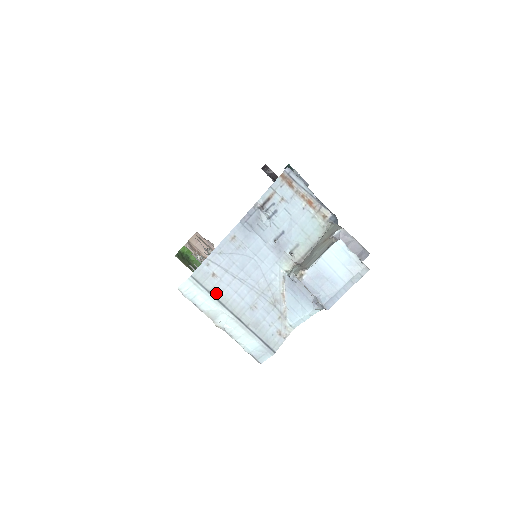
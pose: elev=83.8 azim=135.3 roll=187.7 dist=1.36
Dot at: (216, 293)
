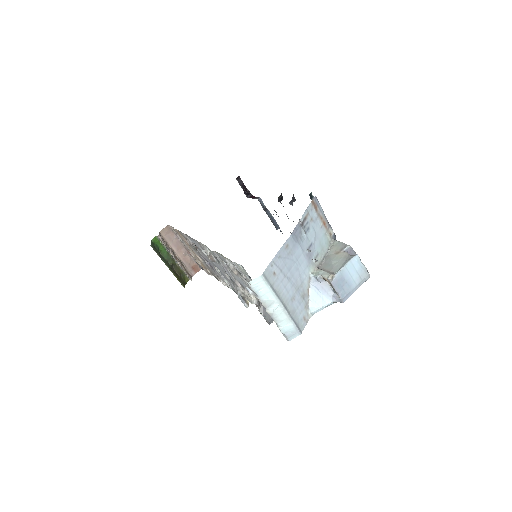
Dot at: (275, 287)
